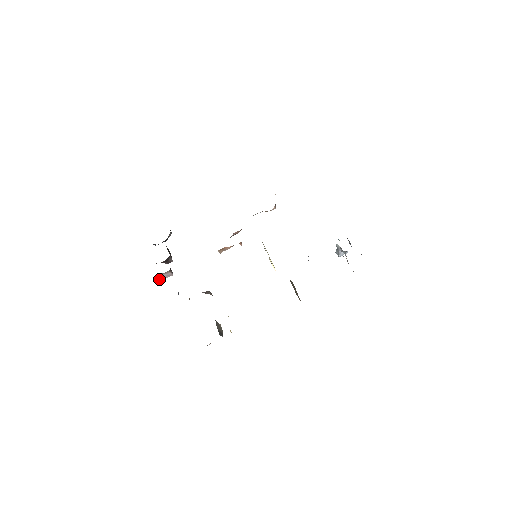
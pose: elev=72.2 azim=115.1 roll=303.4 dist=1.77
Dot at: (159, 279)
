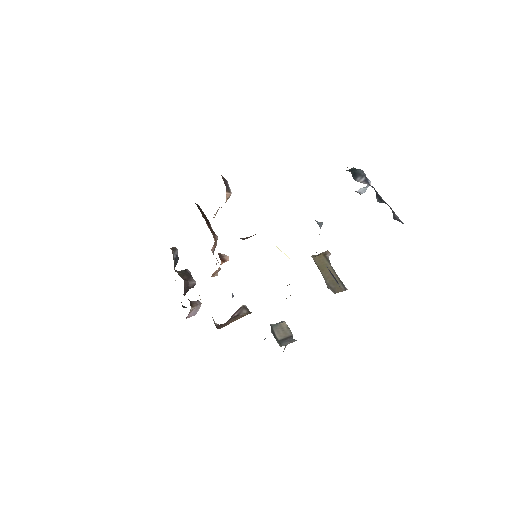
Dot at: (193, 315)
